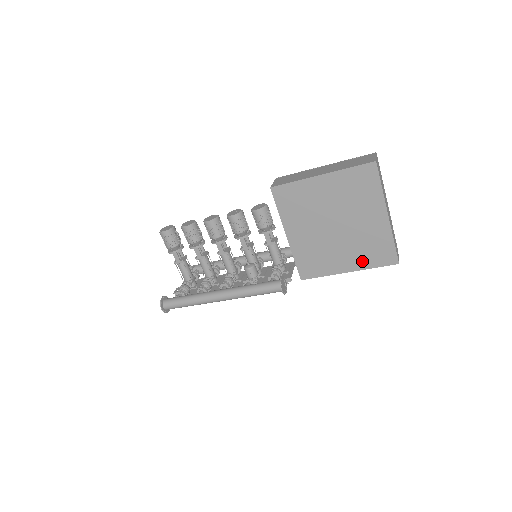
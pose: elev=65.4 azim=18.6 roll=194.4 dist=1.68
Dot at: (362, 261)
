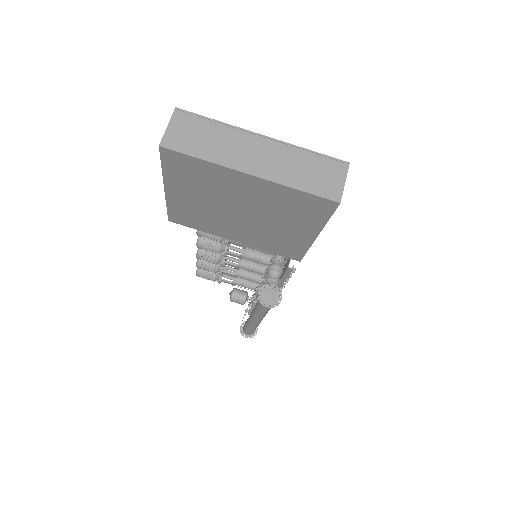
Dot at: (309, 222)
